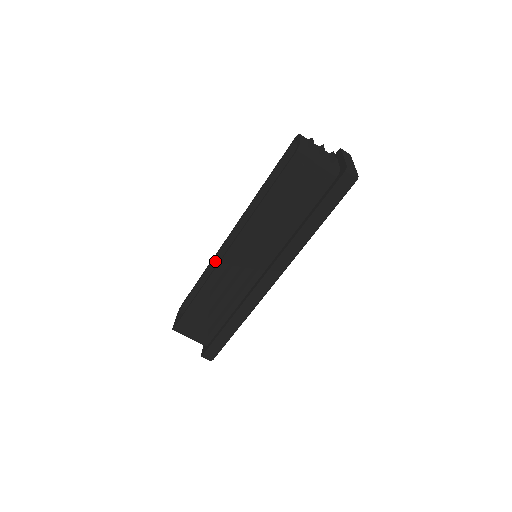
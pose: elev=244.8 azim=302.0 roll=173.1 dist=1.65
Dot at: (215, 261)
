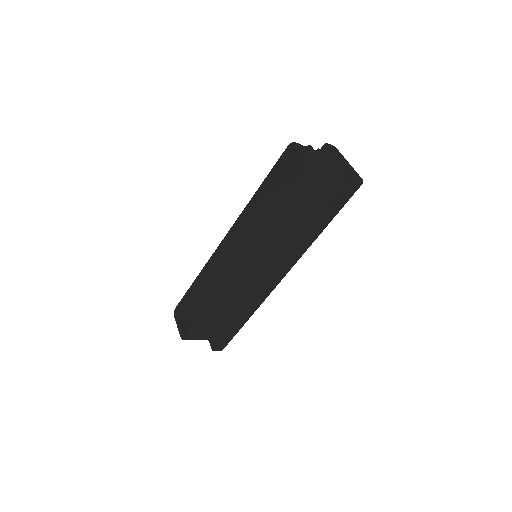
Dot at: (210, 266)
